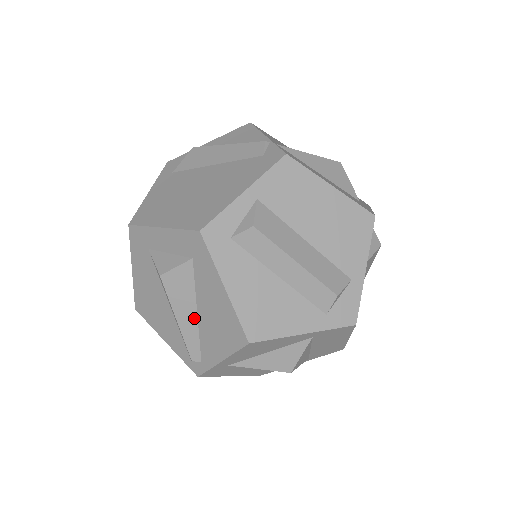
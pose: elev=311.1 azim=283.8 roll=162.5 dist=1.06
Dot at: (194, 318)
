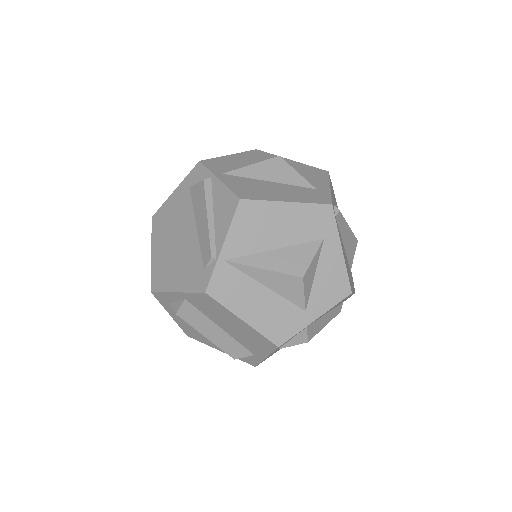
Dot at: occluded
